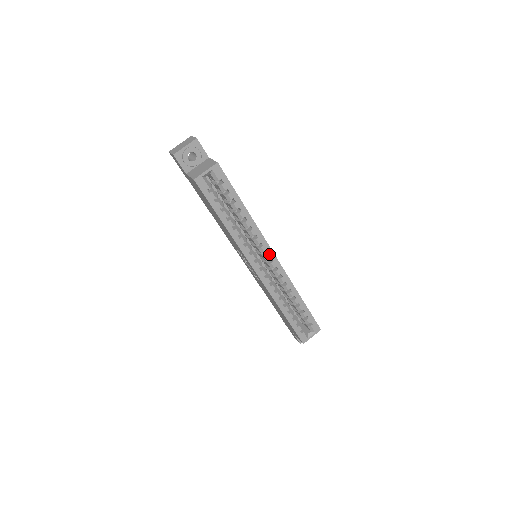
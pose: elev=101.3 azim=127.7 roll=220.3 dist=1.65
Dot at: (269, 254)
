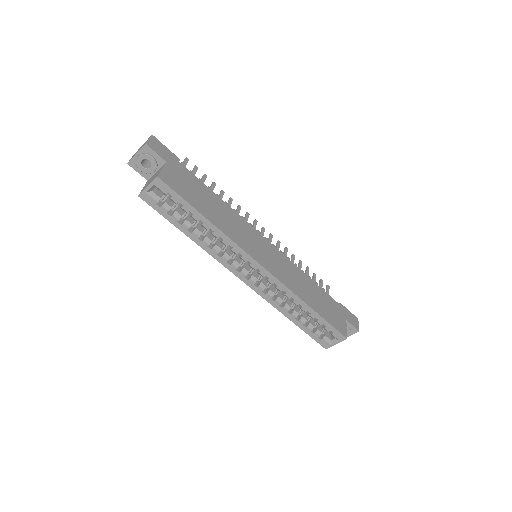
Dot at: (253, 264)
